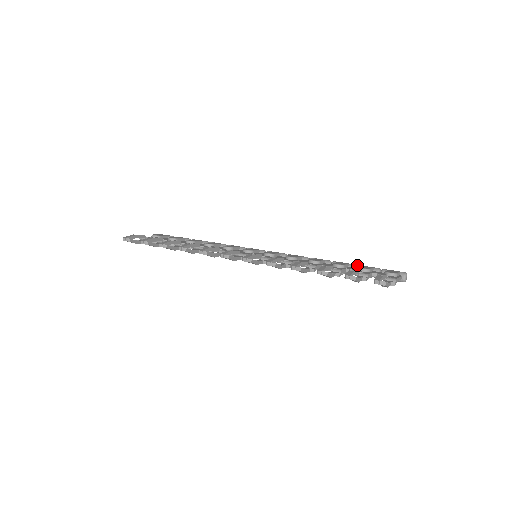
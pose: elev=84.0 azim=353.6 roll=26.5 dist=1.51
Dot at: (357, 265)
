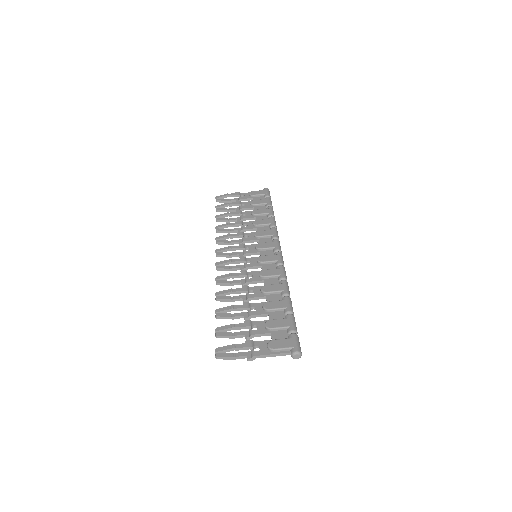
Dot at: (287, 314)
